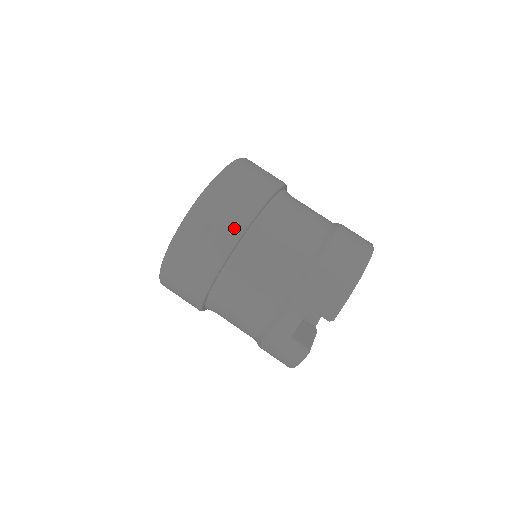
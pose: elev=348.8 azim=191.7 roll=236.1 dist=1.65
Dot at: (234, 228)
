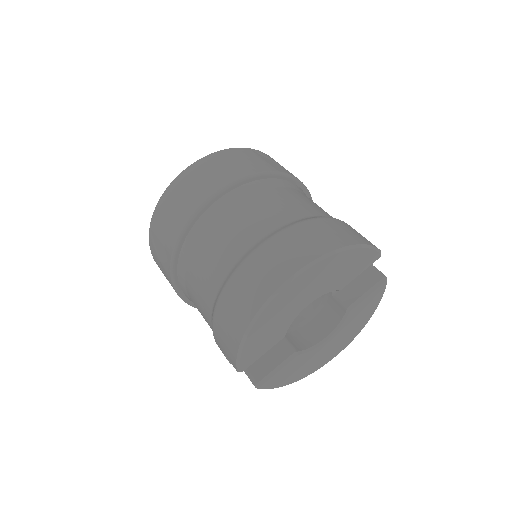
Dot at: (167, 266)
